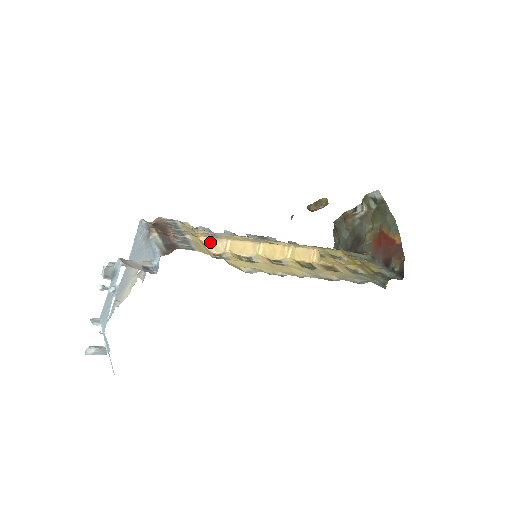
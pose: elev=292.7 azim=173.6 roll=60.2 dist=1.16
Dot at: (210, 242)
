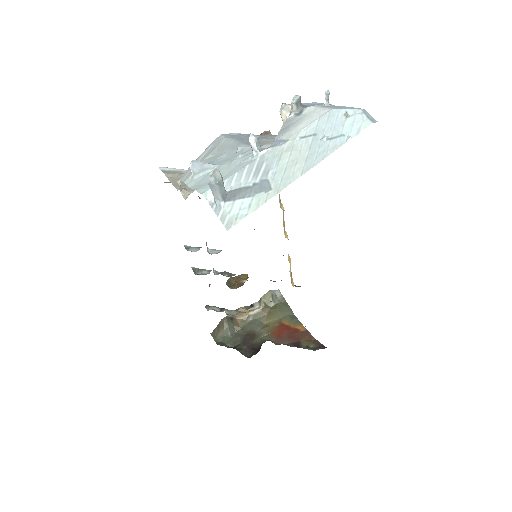
Dot at: occluded
